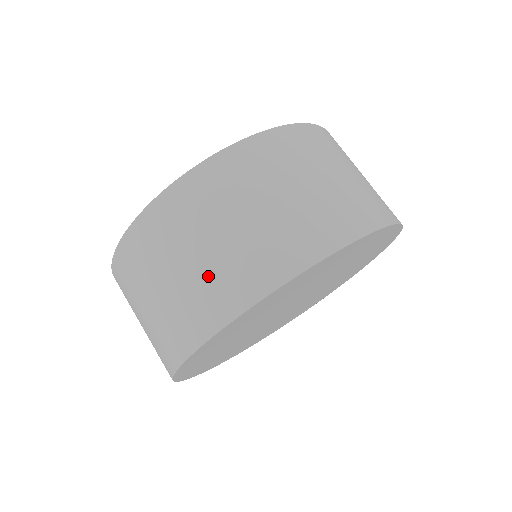
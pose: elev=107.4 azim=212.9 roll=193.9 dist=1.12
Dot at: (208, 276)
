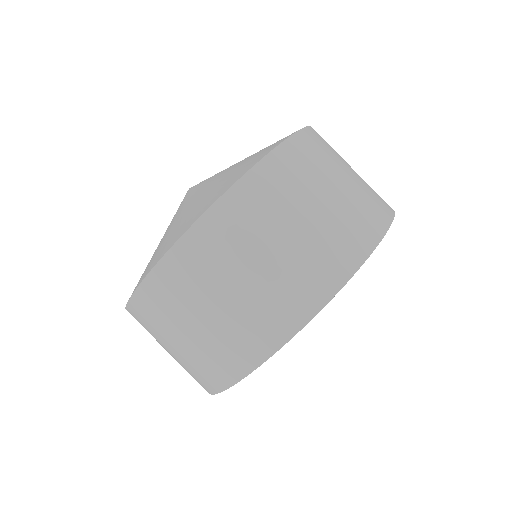
Dot at: (318, 242)
